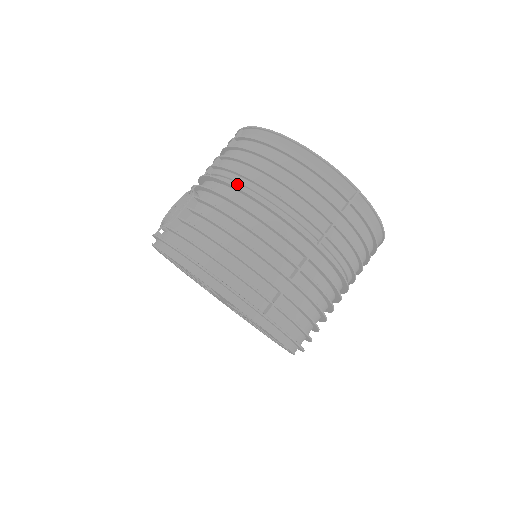
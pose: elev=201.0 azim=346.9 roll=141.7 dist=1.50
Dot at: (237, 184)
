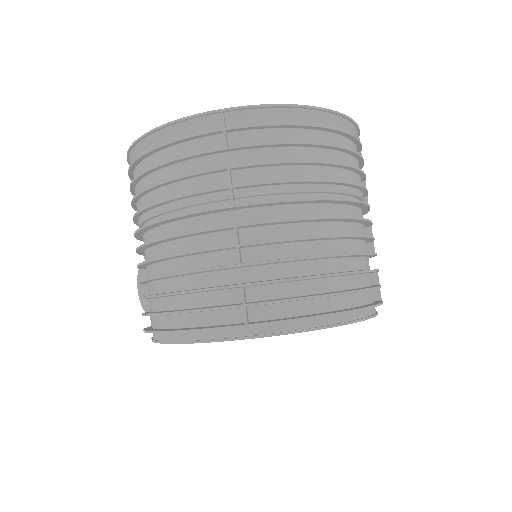
Dot at: (144, 225)
